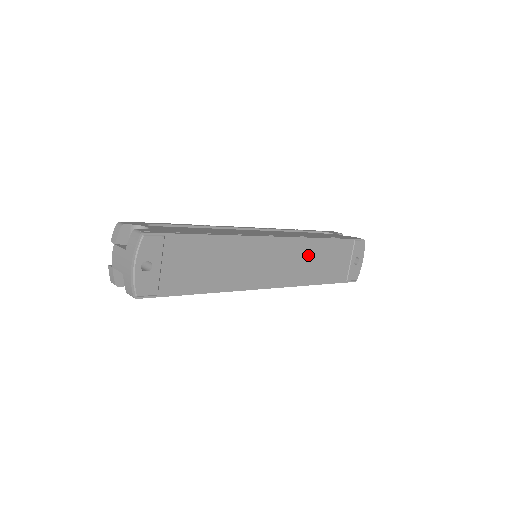
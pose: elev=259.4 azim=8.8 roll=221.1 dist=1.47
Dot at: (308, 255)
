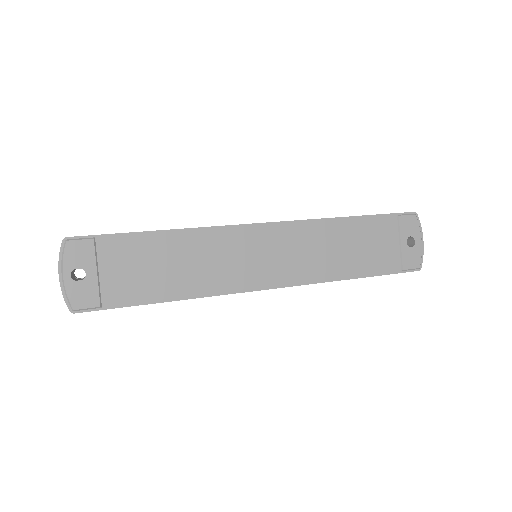
Dot at: (321, 242)
